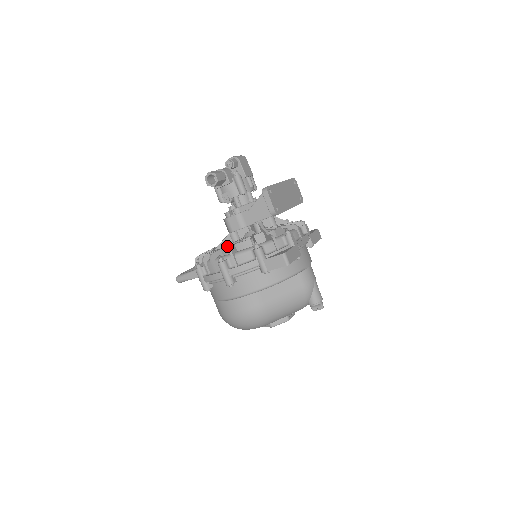
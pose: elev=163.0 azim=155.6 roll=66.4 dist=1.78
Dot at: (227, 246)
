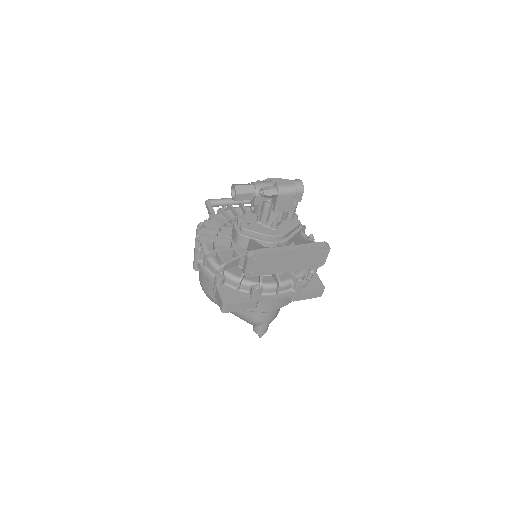
Dot at: (223, 239)
